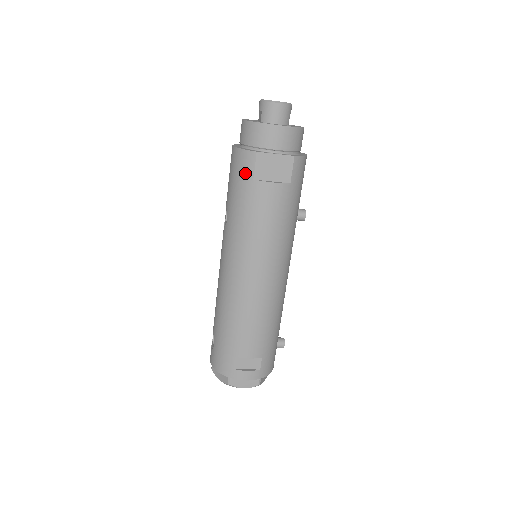
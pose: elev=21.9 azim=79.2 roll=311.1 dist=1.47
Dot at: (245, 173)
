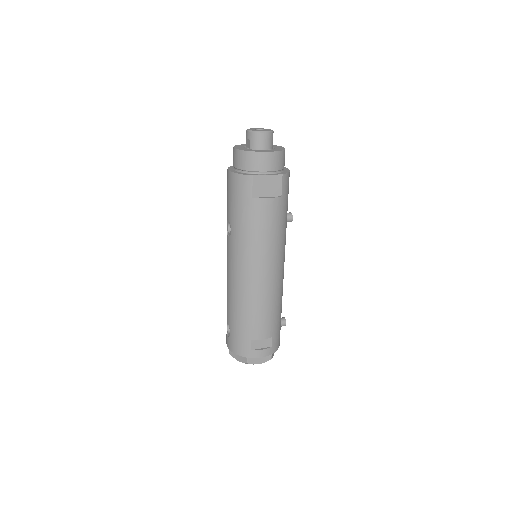
Dot at: (244, 193)
